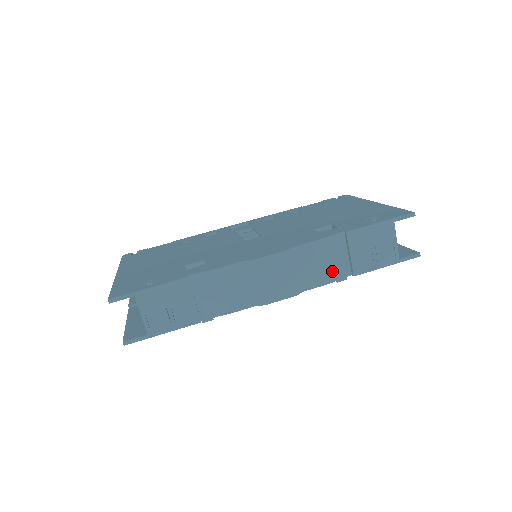
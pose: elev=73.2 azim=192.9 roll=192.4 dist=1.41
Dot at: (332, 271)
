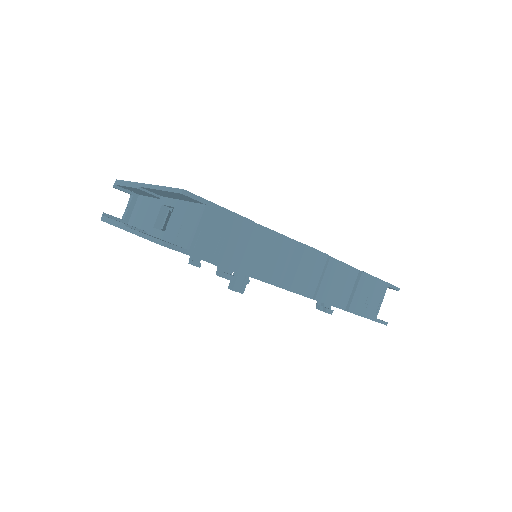
Dot at: (338, 297)
